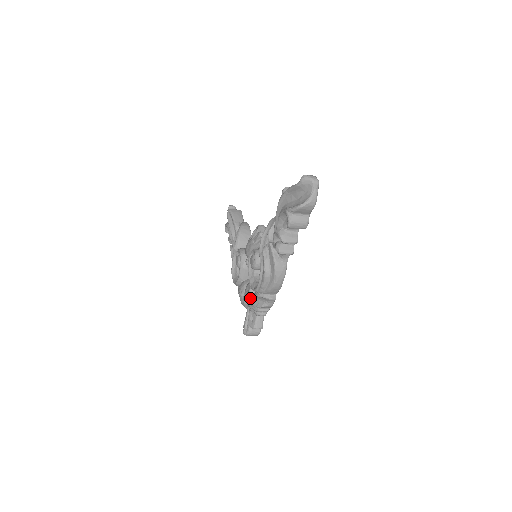
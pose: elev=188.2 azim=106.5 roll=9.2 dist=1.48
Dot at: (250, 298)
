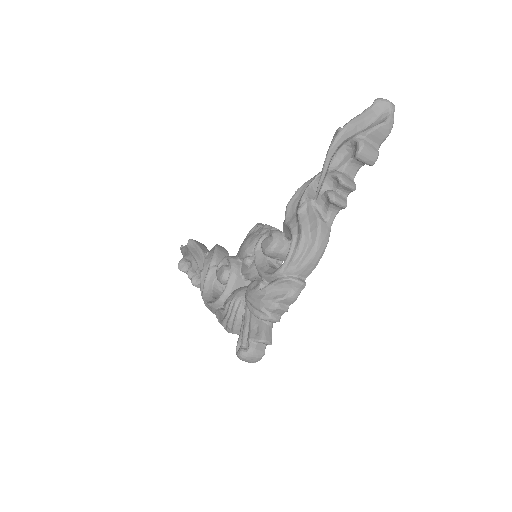
Dot at: (261, 293)
